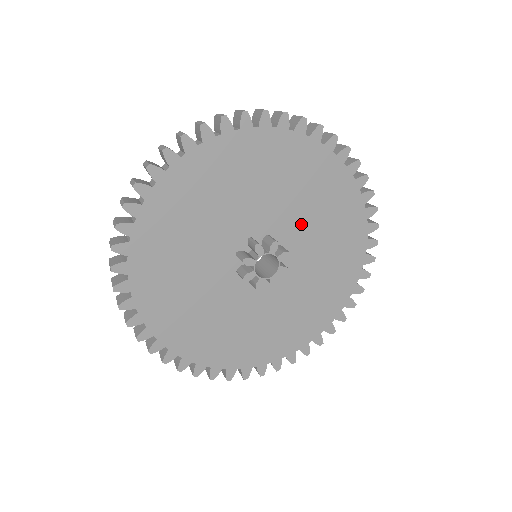
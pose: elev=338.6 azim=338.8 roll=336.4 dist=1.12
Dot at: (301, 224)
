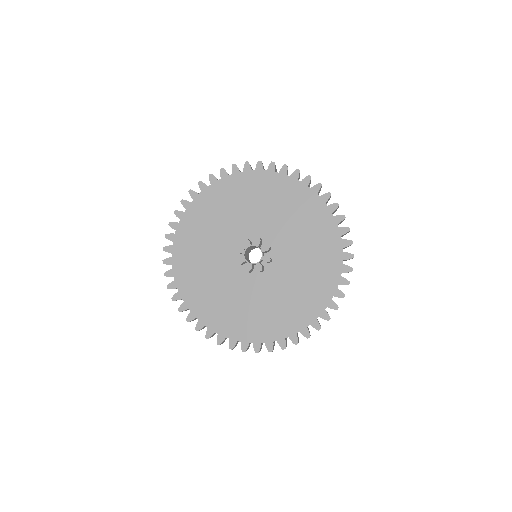
Dot at: (260, 219)
